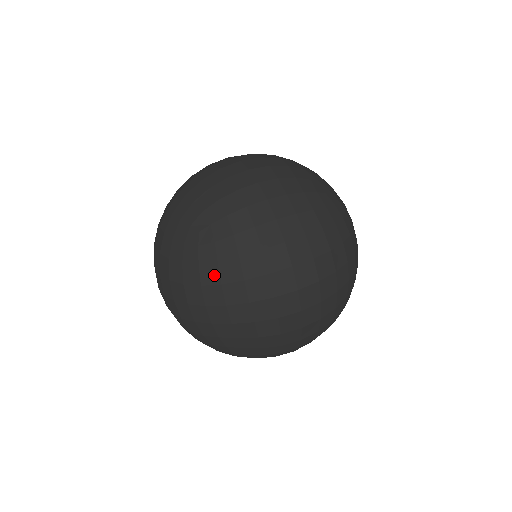
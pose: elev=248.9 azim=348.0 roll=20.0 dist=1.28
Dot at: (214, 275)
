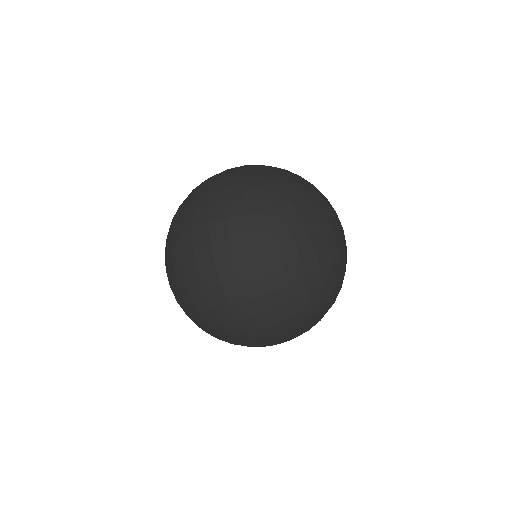
Dot at: (171, 265)
